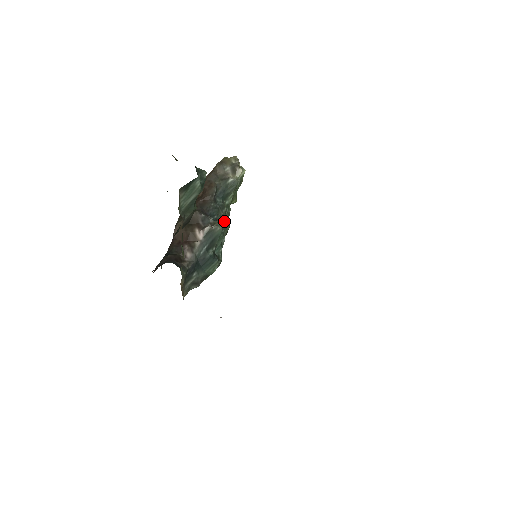
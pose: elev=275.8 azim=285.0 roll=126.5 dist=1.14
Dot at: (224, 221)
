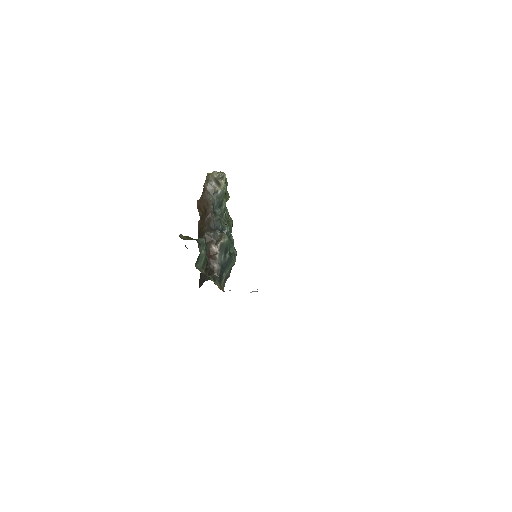
Dot at: (227, 226)
